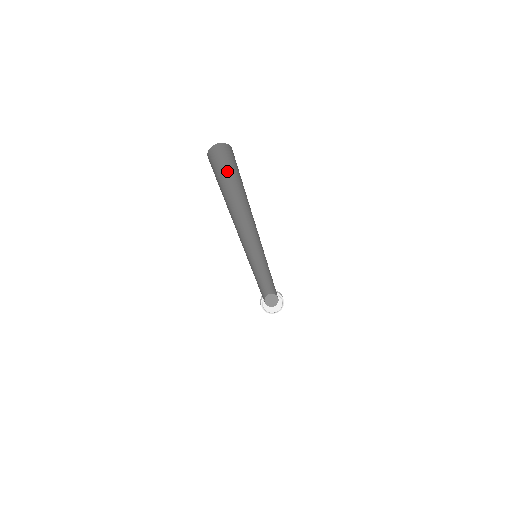
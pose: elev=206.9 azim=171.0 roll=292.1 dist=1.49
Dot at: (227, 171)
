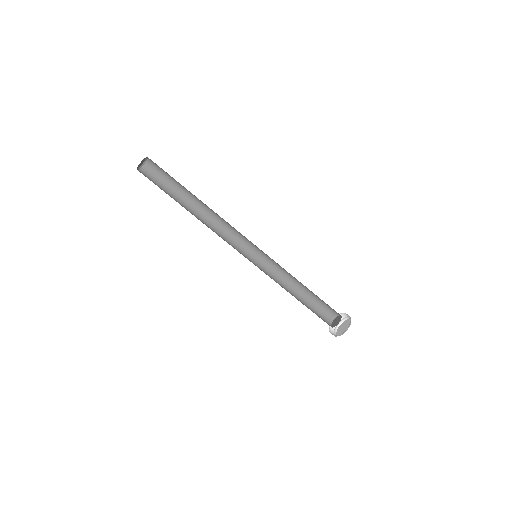
Dot at: (162, 189)
